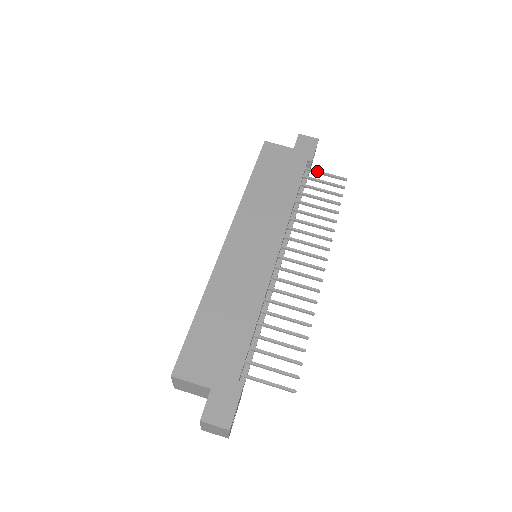
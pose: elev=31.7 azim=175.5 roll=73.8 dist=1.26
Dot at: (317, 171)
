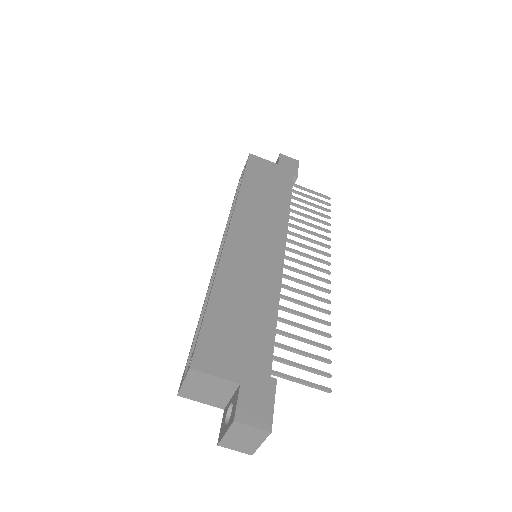
Dot at: (303, 187)
